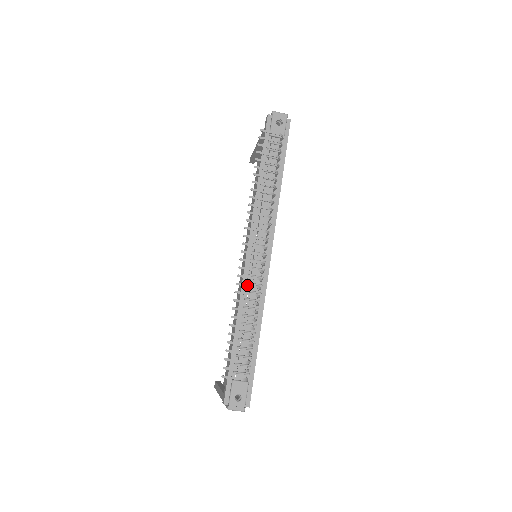
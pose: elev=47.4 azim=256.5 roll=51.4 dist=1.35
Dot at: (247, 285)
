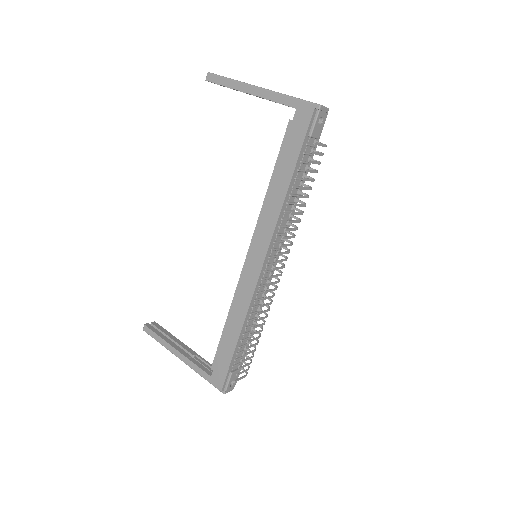
Dot at: (266, 305)
